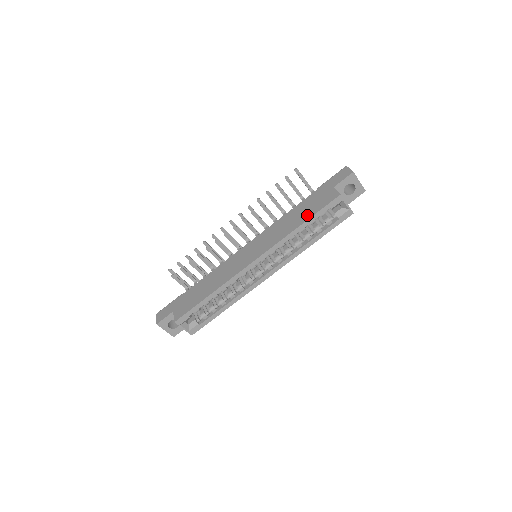
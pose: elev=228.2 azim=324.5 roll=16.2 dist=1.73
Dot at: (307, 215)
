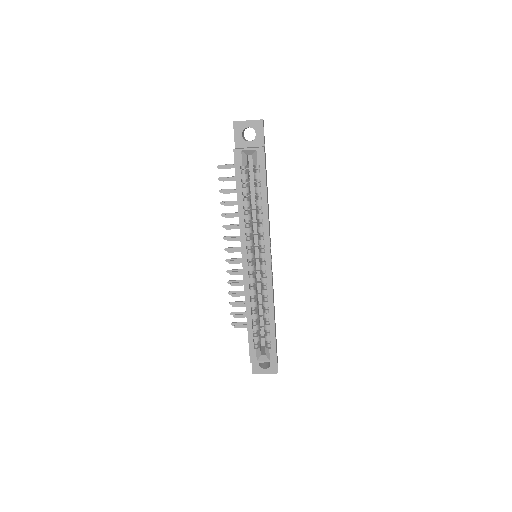
Dot at: occluded
